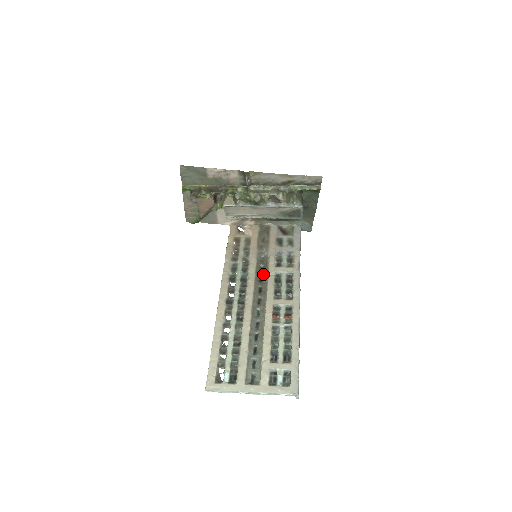
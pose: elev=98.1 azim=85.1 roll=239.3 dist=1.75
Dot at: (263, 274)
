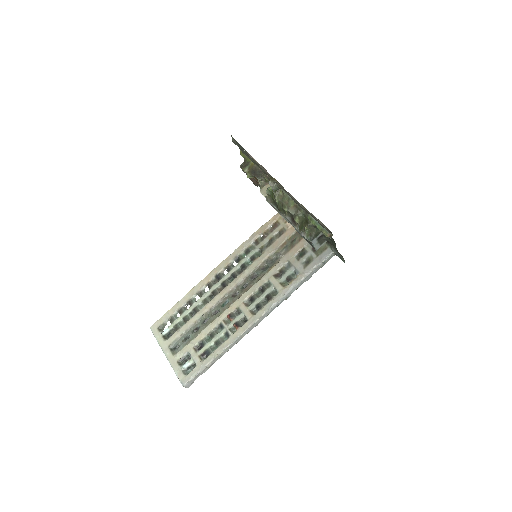
Dot at: (260, 274)
